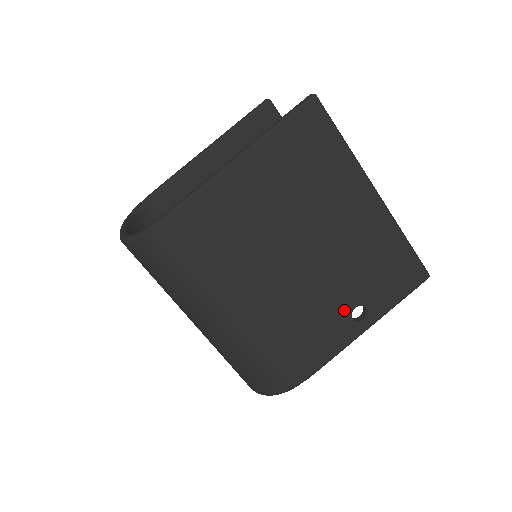
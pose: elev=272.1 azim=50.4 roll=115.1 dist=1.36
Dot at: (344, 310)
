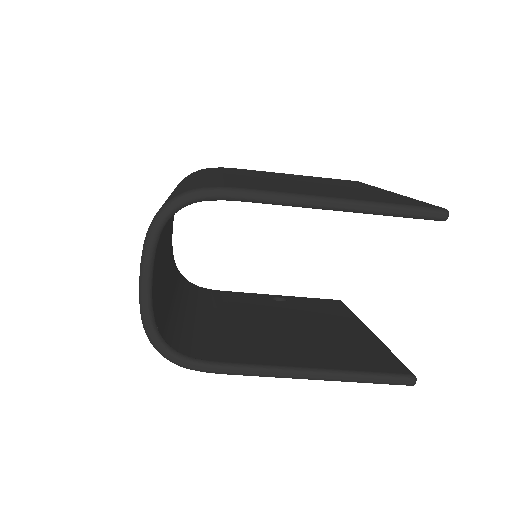
Dot at: occluded
